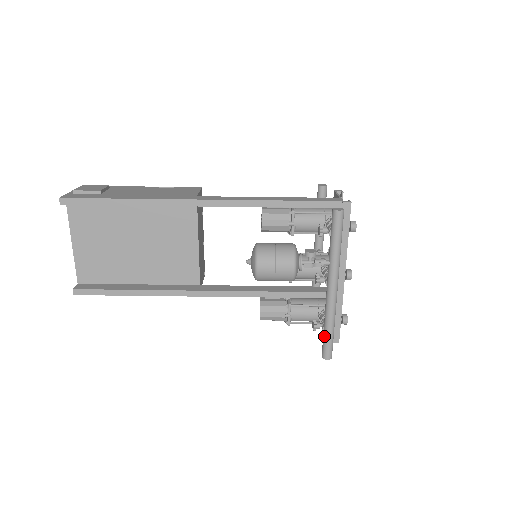
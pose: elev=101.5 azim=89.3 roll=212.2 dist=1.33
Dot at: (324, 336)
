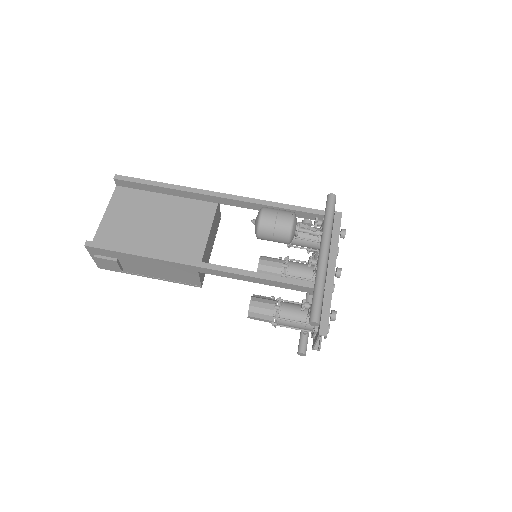
Dot at: (313, 298)
